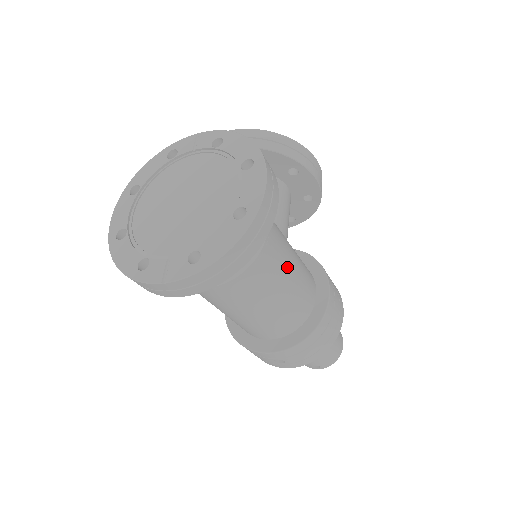
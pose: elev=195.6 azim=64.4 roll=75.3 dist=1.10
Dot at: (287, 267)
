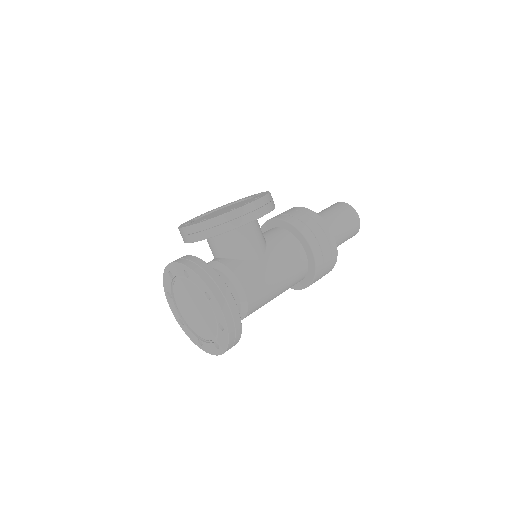
Dot at: (271, 282)
